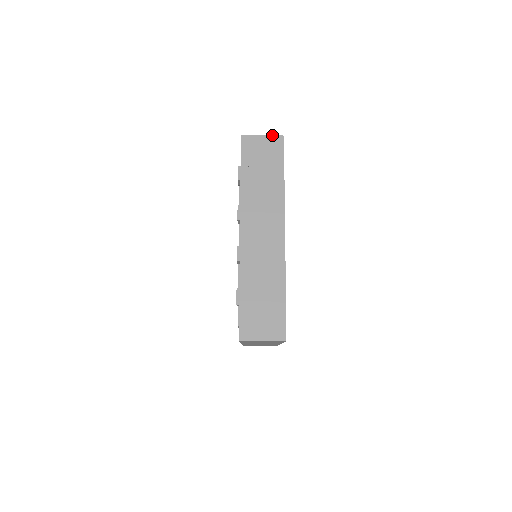
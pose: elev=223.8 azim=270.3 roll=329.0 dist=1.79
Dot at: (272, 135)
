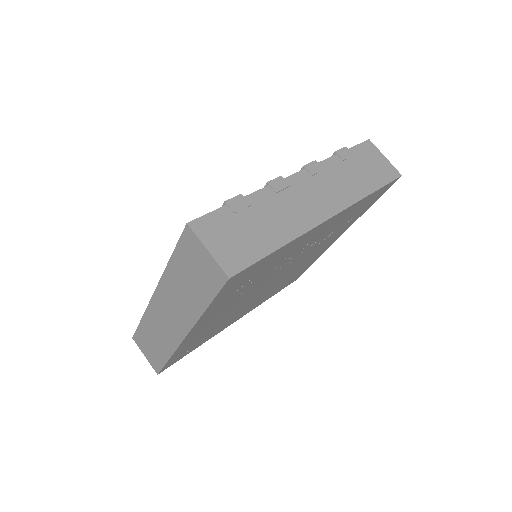
Dot at: occluded
